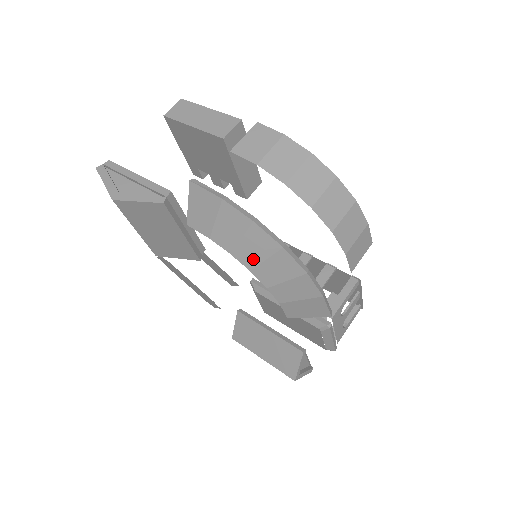
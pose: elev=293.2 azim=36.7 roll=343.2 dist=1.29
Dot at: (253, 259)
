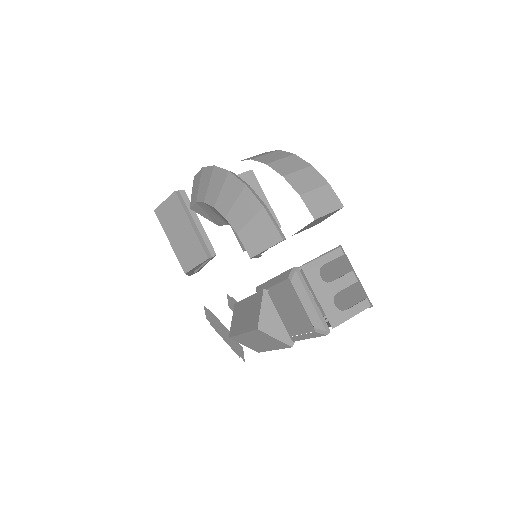
Dot at: (215, 195)
